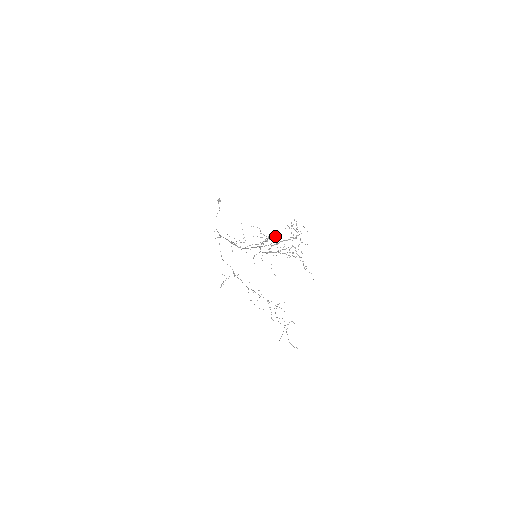
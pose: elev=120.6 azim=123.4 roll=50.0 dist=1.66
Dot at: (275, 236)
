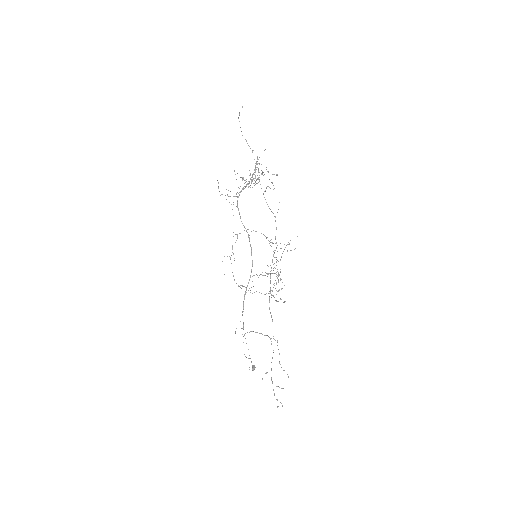
Dot at: occluded
